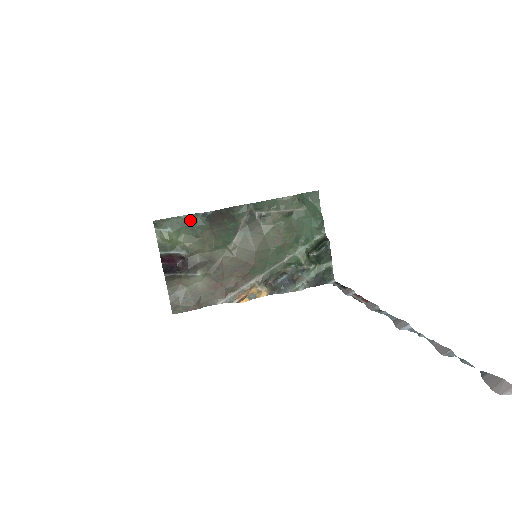
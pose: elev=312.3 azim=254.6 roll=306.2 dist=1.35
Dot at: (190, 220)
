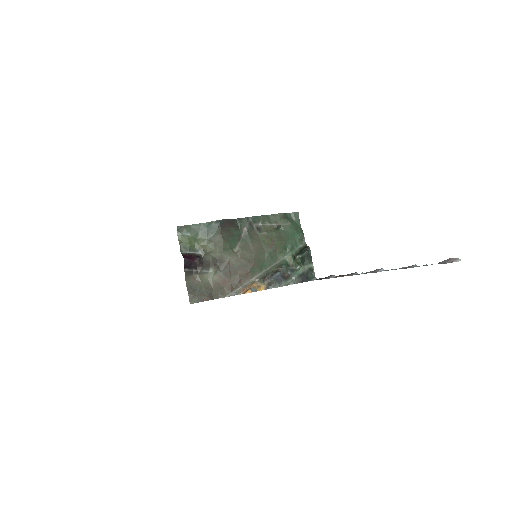
Dot at: (205, 227)
